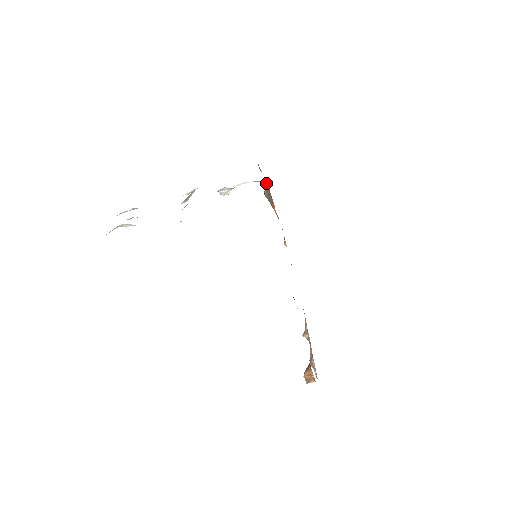
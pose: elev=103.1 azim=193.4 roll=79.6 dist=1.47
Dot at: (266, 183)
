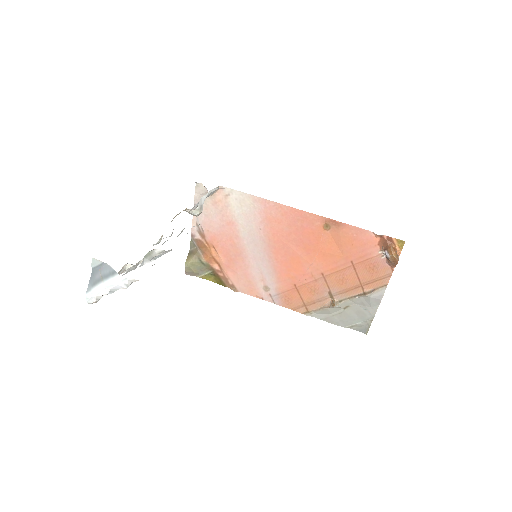
Dot at: (195, 234)
